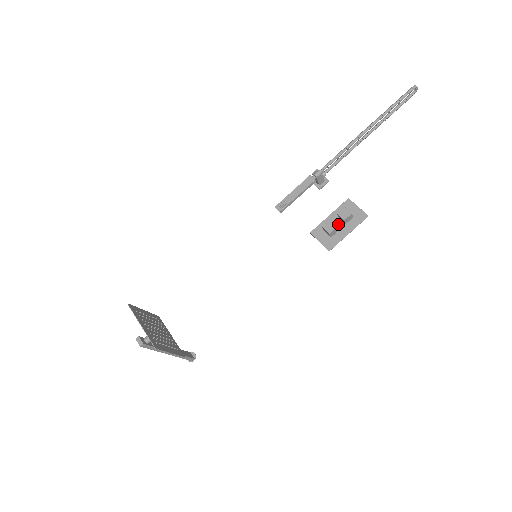
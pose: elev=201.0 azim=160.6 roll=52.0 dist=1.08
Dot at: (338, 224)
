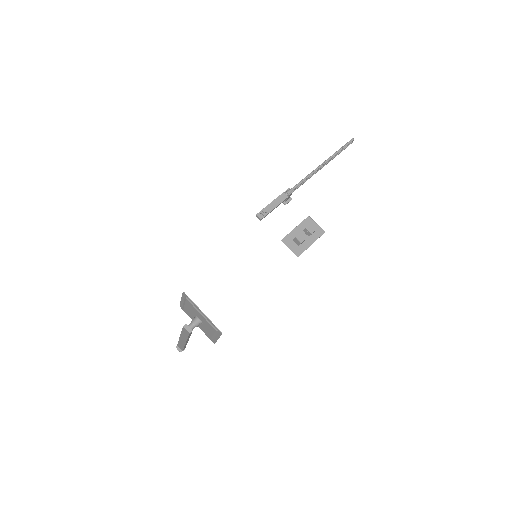
Dot at: occluded
